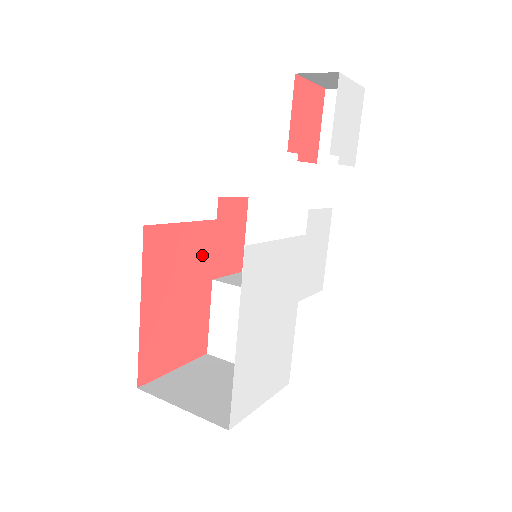
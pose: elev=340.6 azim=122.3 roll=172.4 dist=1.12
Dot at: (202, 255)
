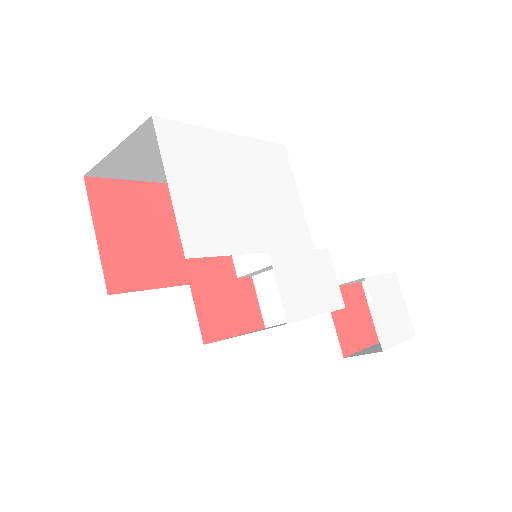
Dot at: (207, 262)
